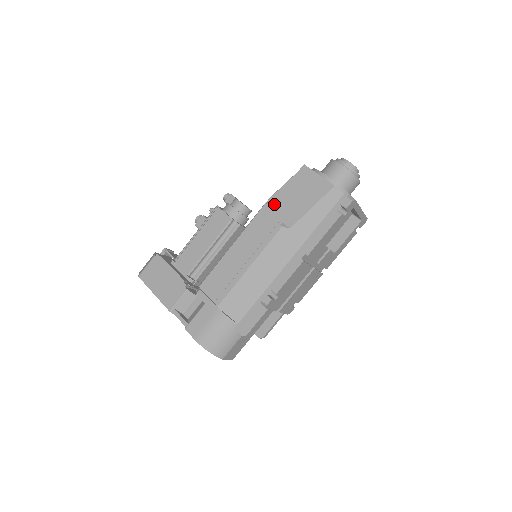
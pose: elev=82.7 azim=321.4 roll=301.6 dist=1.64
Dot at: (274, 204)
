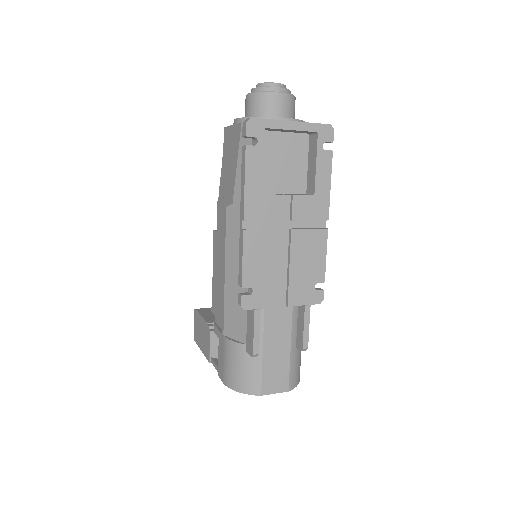
Dot at: (221, 190)
